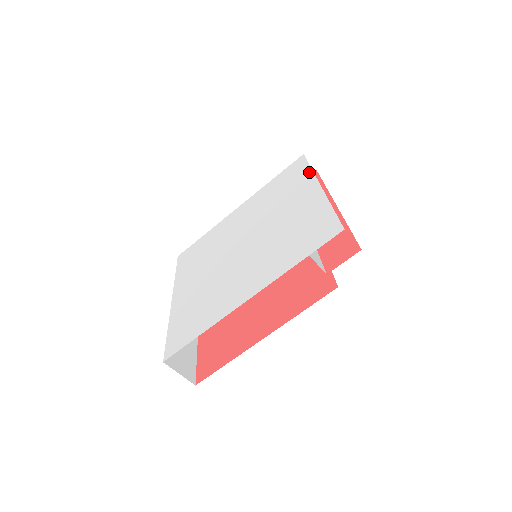
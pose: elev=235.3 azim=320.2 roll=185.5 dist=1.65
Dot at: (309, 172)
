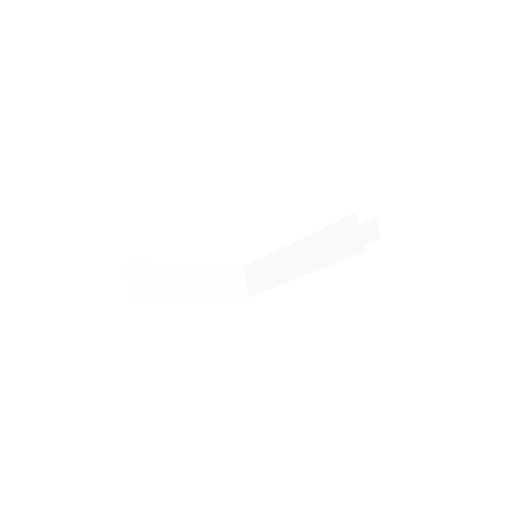
Dot at: occluded
